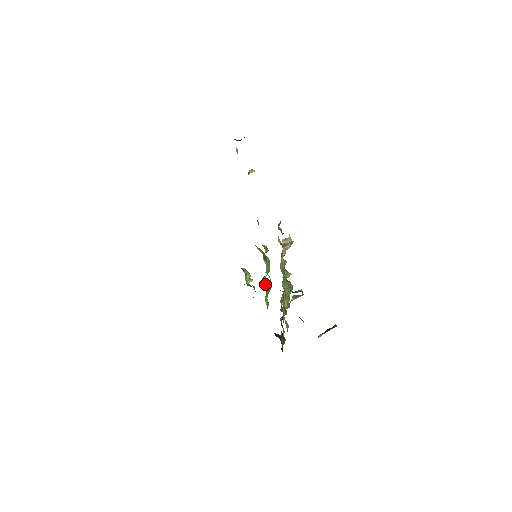
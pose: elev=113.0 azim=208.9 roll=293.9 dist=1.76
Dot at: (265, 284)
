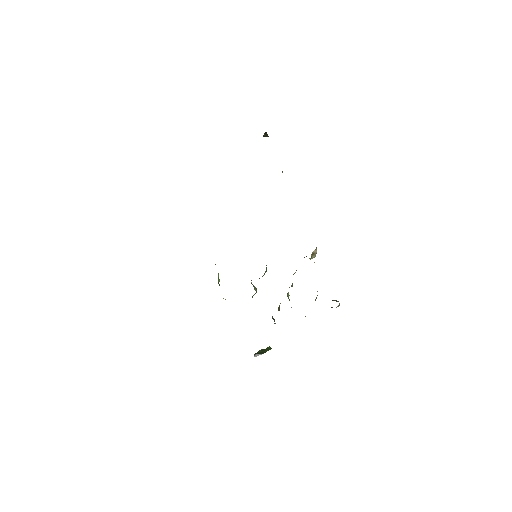
Dot at: (254, 288)
